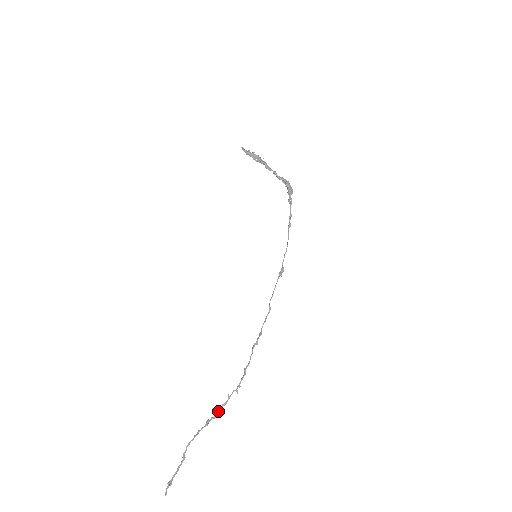
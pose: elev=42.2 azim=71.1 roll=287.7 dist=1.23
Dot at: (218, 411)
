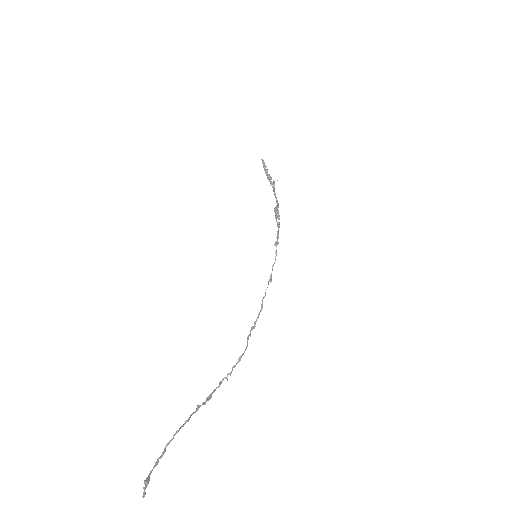
Dot at: (209, 397)
